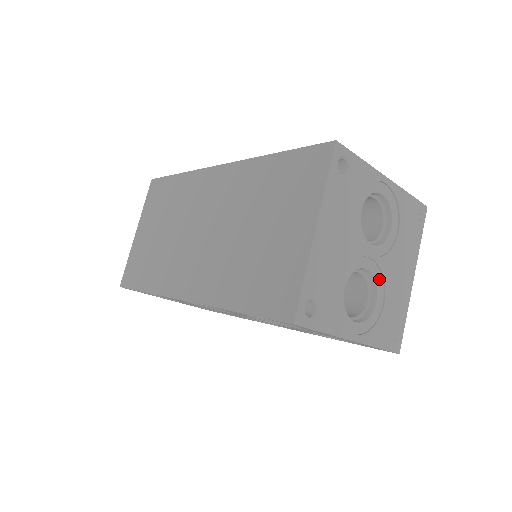
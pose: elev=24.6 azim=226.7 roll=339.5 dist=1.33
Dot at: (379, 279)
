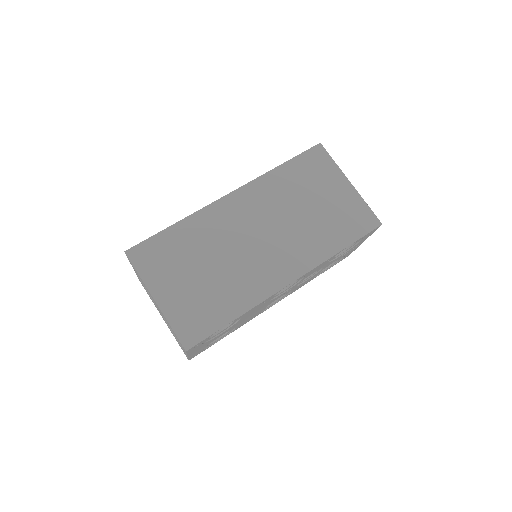
Dot at: occluded
